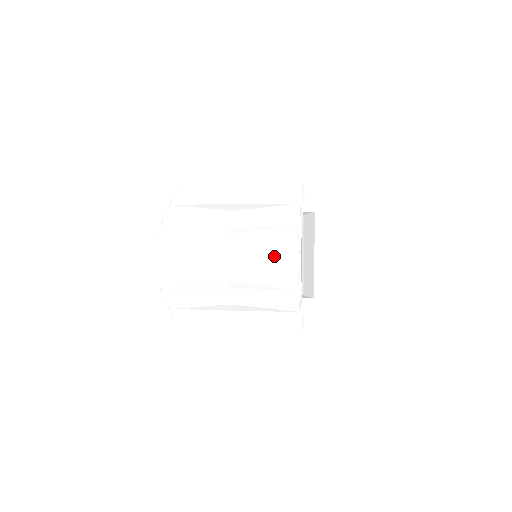
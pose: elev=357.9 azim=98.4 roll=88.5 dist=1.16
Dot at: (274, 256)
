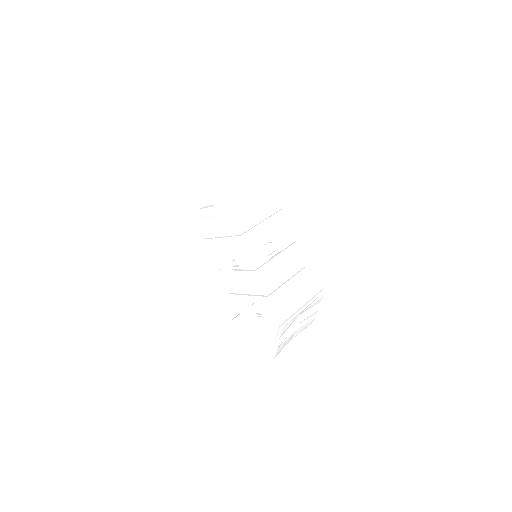
Dot at: occluded
